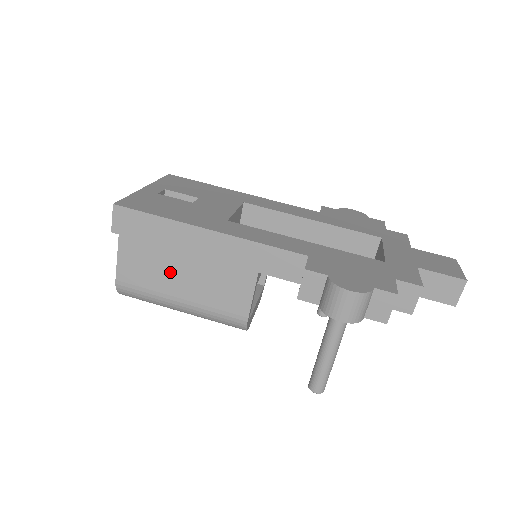
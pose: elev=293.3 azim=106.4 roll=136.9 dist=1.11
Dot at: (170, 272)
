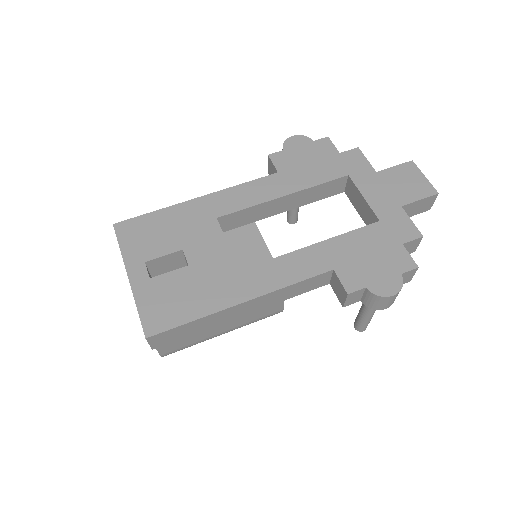
Dot at: occluded
